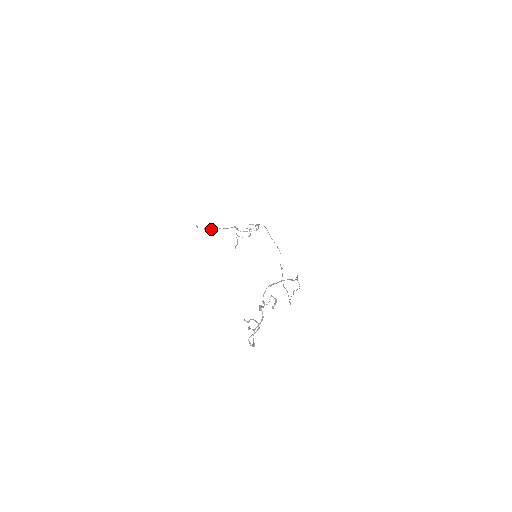
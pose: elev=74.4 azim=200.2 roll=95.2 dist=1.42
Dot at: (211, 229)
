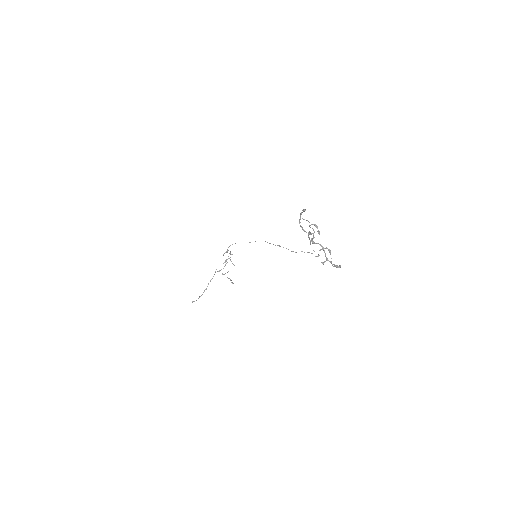
Dot at: occluded
